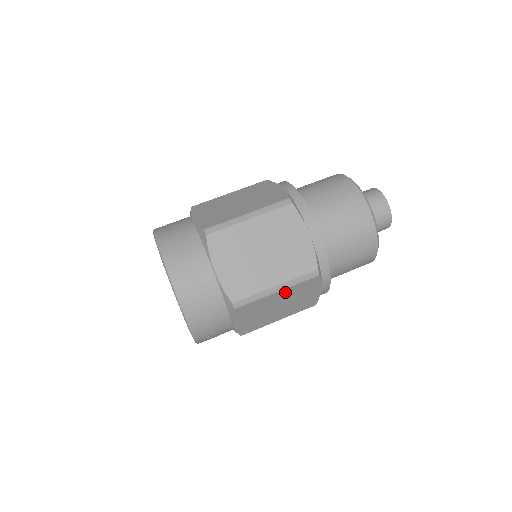
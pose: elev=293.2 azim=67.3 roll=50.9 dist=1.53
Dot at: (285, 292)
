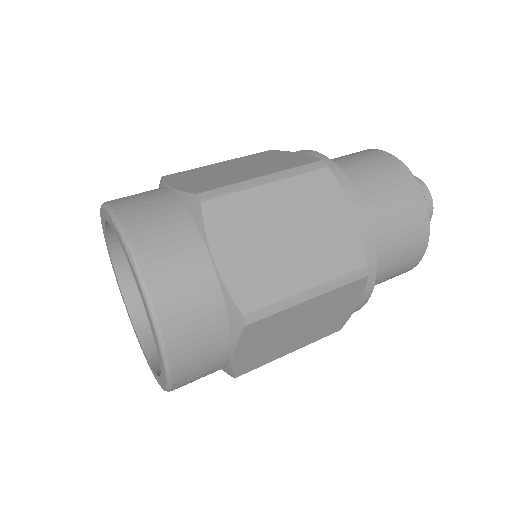
Dot at: (318, 301)
